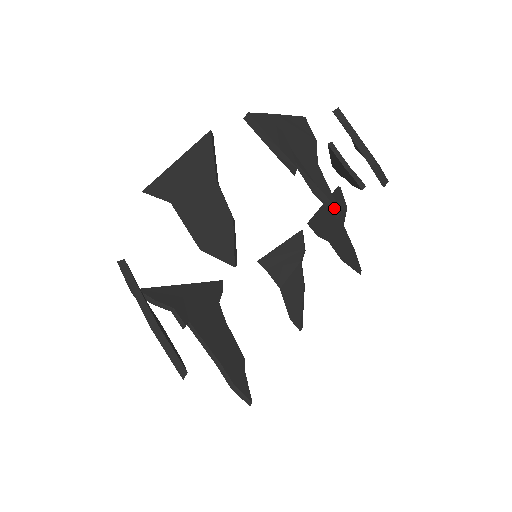
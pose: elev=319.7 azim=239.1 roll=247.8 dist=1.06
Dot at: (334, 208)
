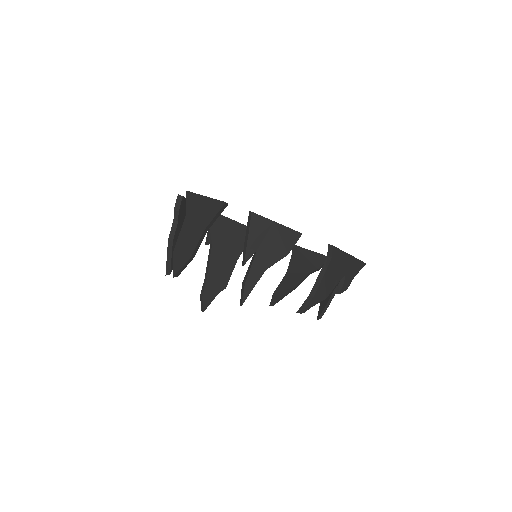
Dot at: (242, 301)
